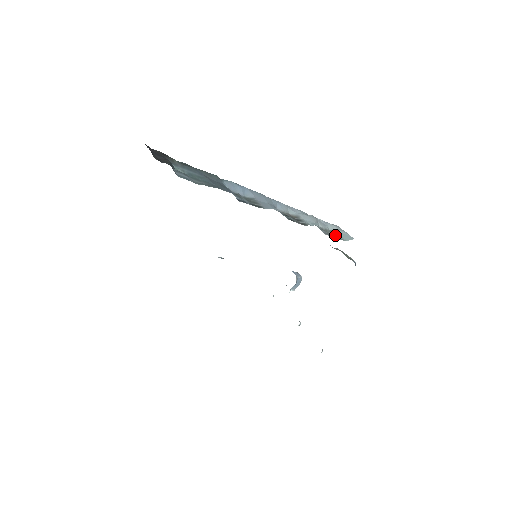
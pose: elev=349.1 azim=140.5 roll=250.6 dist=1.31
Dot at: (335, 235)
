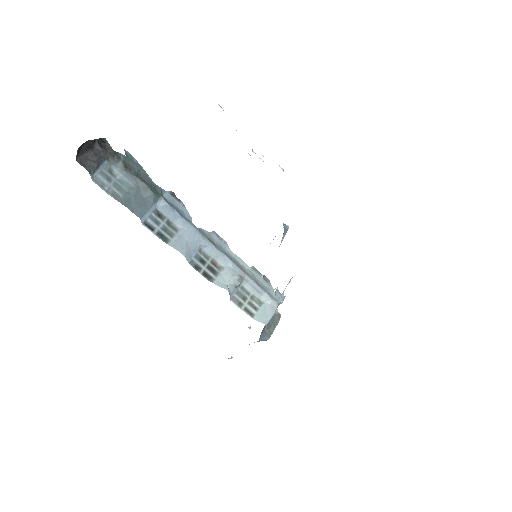
Dot at: (254, 307)
